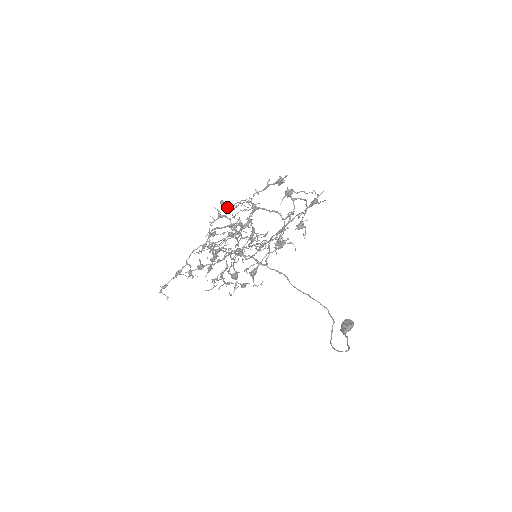
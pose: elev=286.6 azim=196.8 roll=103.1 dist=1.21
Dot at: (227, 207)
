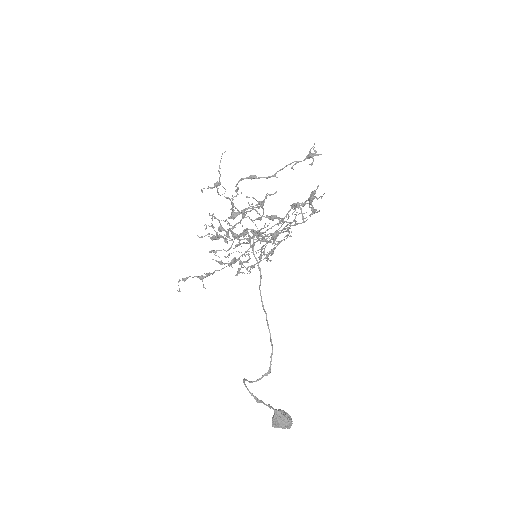
Dot at: occluded
